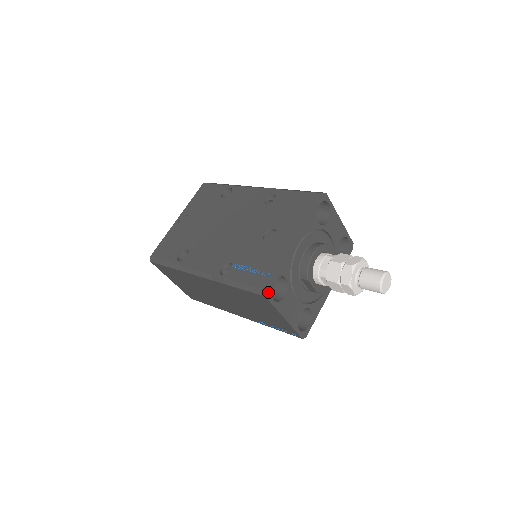
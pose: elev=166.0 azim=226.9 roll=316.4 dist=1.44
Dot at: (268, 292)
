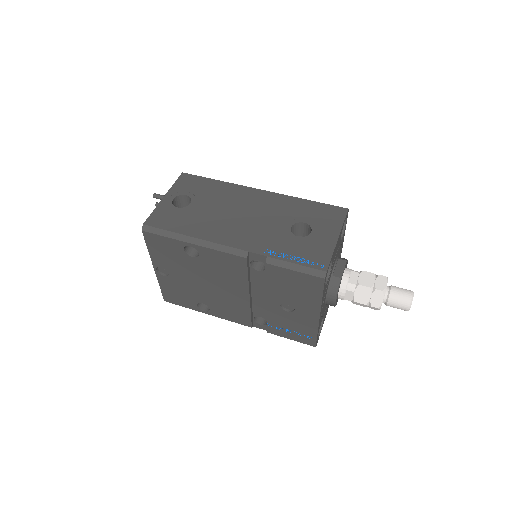
Dot at: occluded
